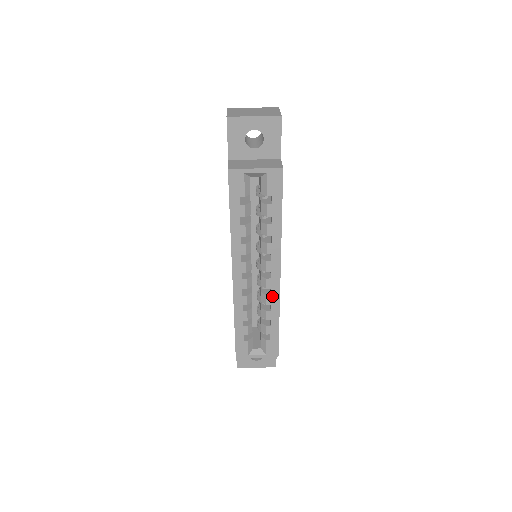
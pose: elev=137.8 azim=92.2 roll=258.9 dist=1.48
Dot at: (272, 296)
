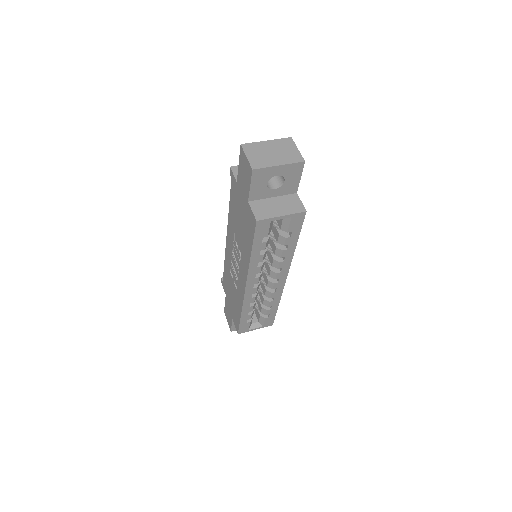
Dot at: (276, 292)
